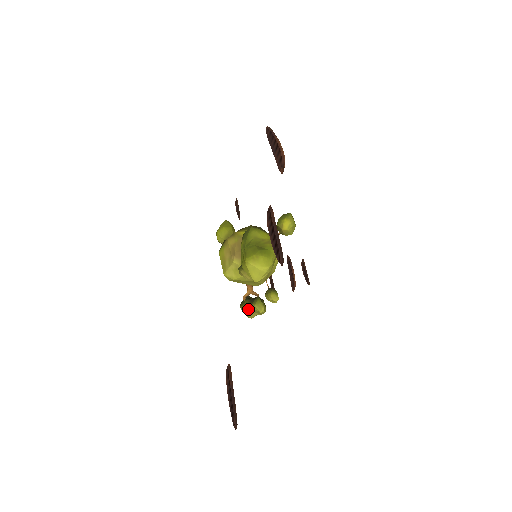
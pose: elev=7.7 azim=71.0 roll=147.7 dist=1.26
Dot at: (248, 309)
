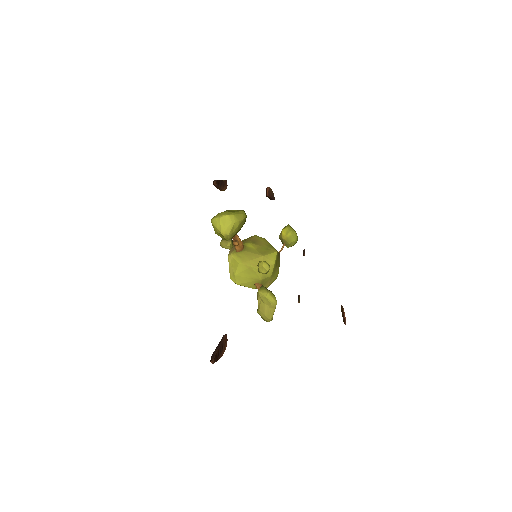
Dot at: (259, 305)
